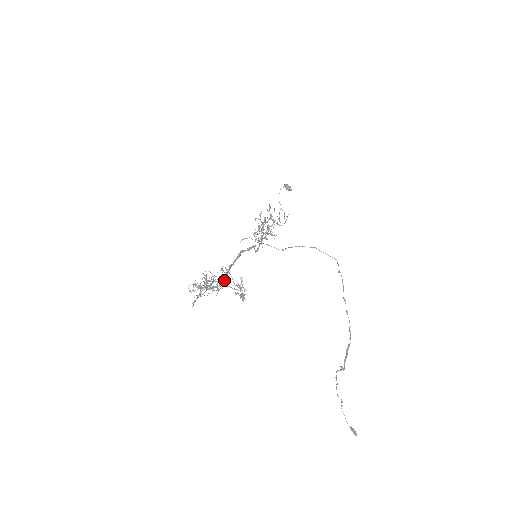
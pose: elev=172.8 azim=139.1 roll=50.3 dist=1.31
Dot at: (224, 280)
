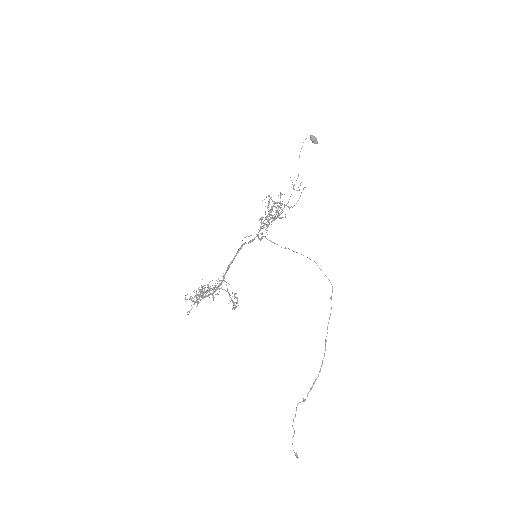
Dot at: (220, 285)
